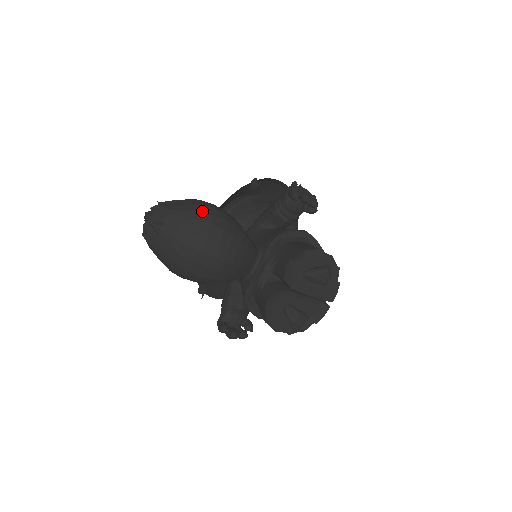
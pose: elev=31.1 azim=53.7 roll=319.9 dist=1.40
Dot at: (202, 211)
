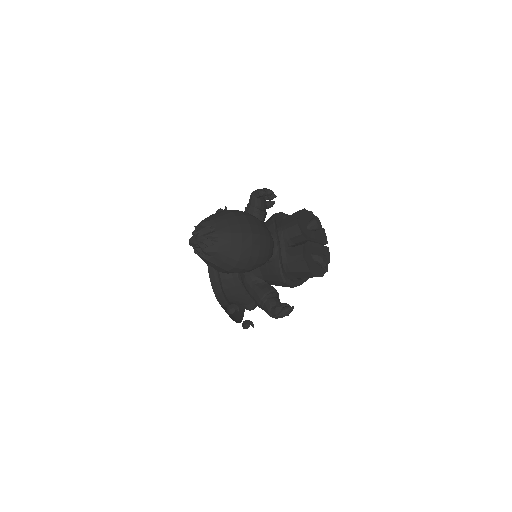
Dot at: (232, 211)
